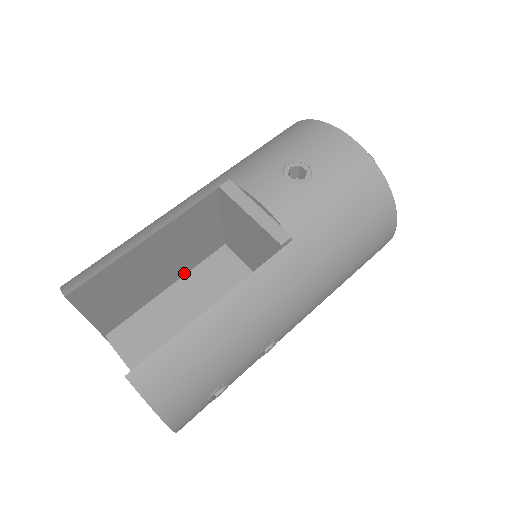
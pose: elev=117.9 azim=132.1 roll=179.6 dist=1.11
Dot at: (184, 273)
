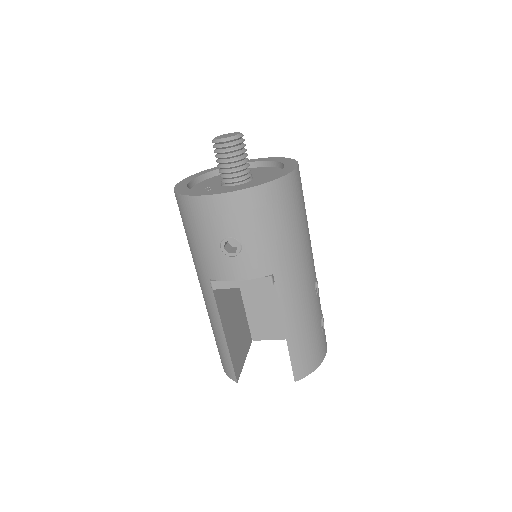
Dot at: (238, 288)
